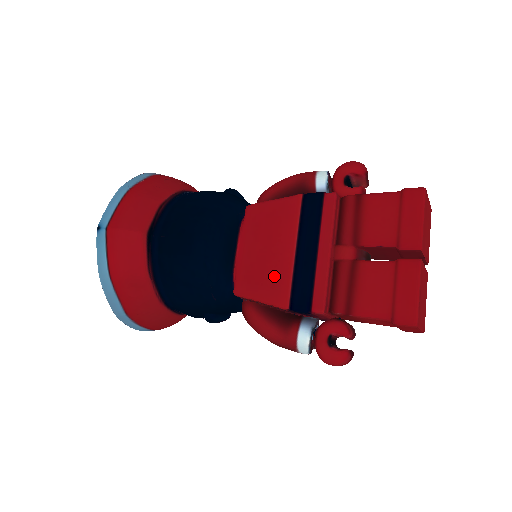
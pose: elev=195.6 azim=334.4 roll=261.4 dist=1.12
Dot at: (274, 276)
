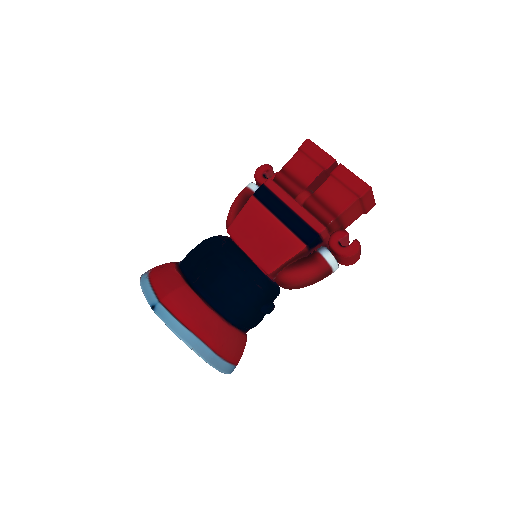
Dot at: (281, 241)
